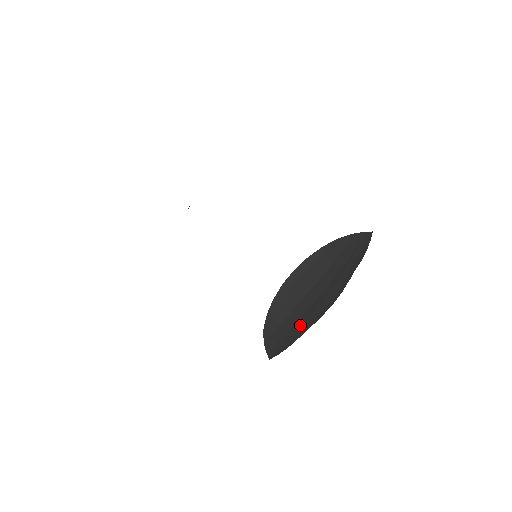
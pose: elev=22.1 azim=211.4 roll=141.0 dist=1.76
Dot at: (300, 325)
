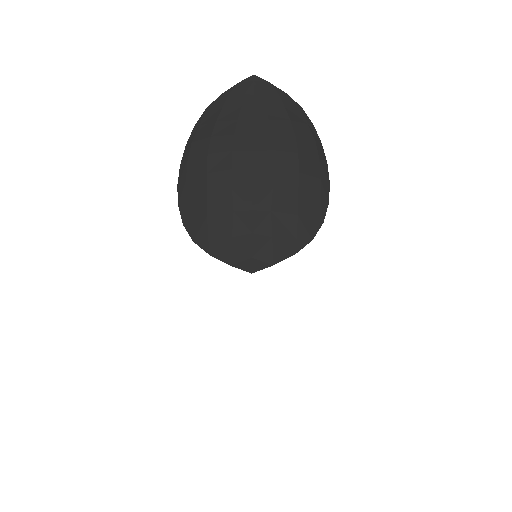
Dot at: (252, 200)
